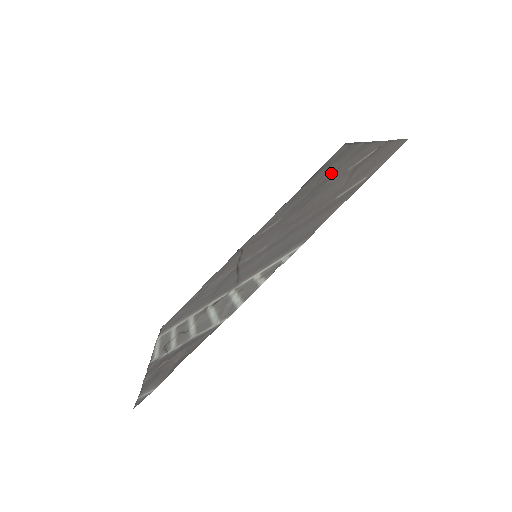
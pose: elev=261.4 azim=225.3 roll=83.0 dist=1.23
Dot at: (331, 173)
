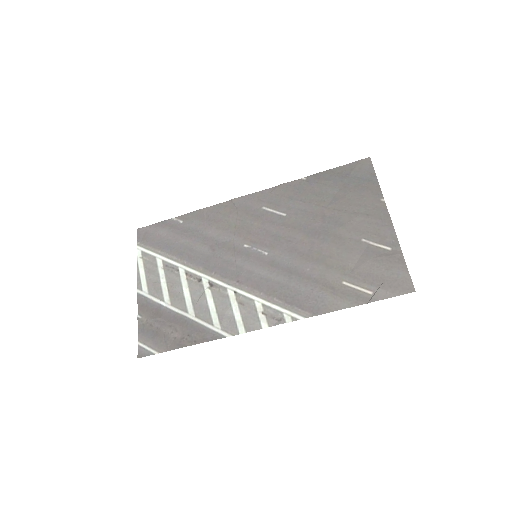
Dot at: (346, 210)
